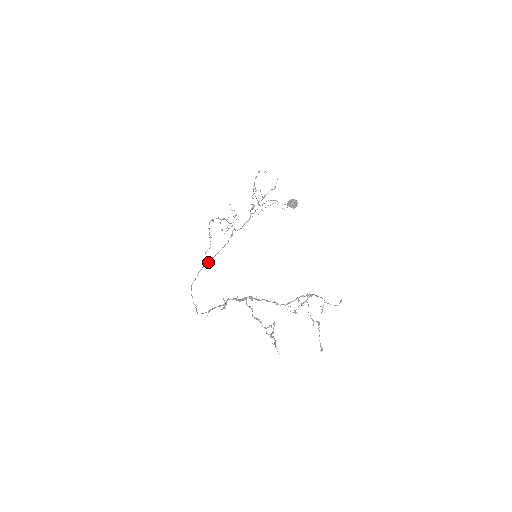
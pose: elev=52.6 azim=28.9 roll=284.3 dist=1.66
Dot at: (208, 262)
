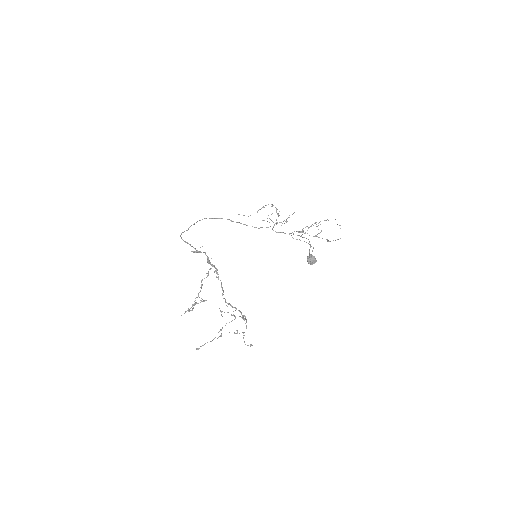
Dot at: occluded
